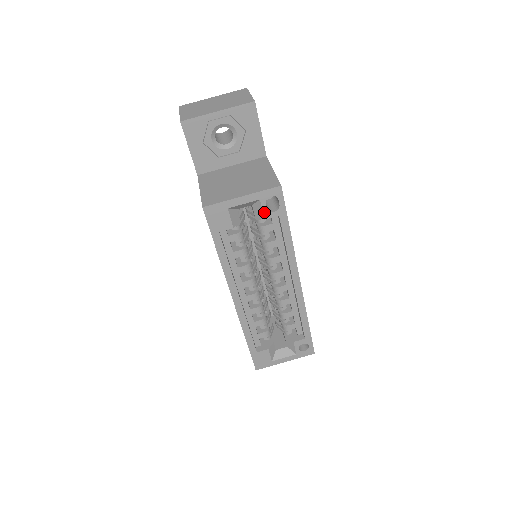
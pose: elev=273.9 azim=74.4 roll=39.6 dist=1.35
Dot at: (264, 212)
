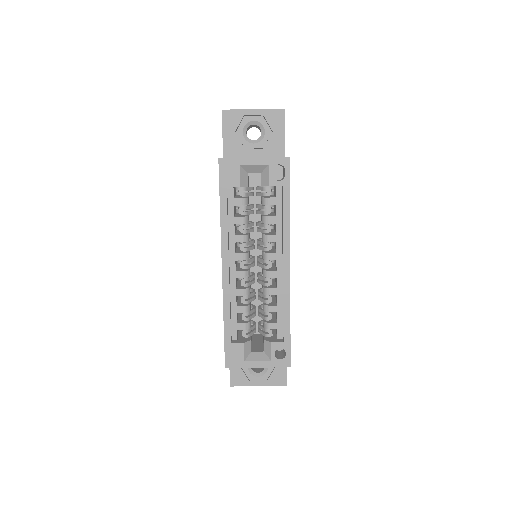
Dot at: (270, 179)
